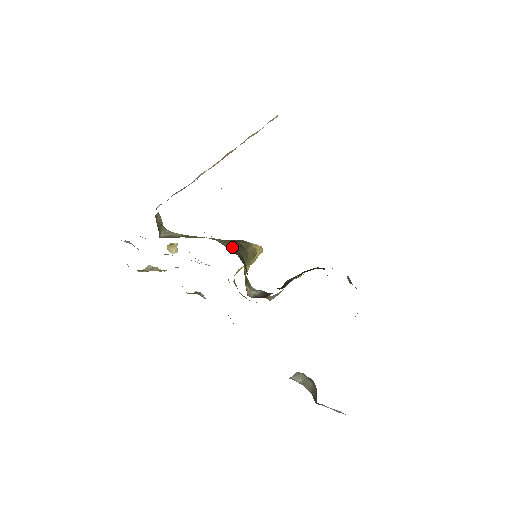
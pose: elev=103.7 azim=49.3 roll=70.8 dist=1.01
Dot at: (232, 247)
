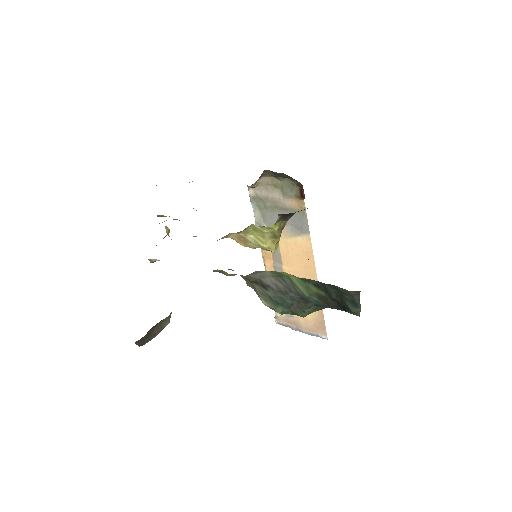
Dot at: occluded
